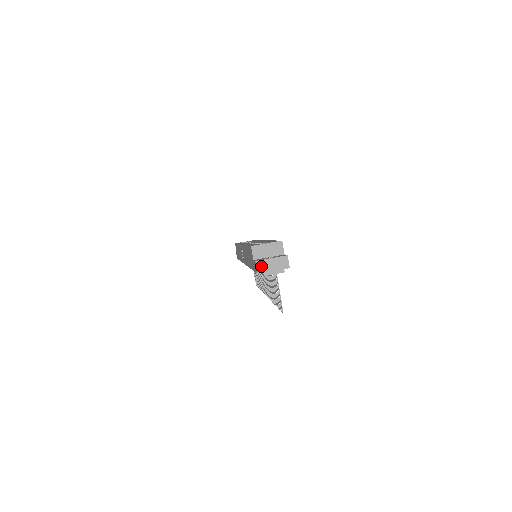
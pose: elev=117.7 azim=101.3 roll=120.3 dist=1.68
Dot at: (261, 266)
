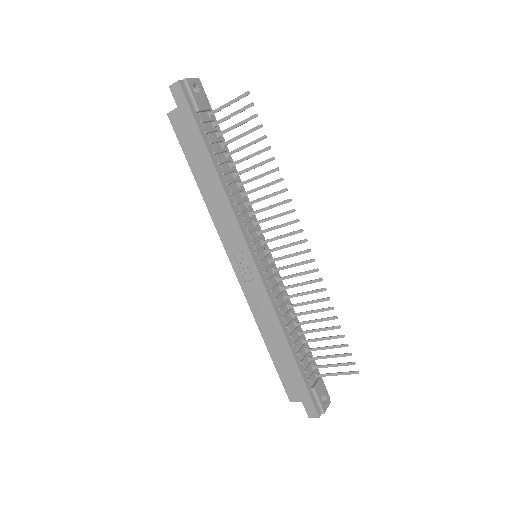
Dot at: (176, 84)
